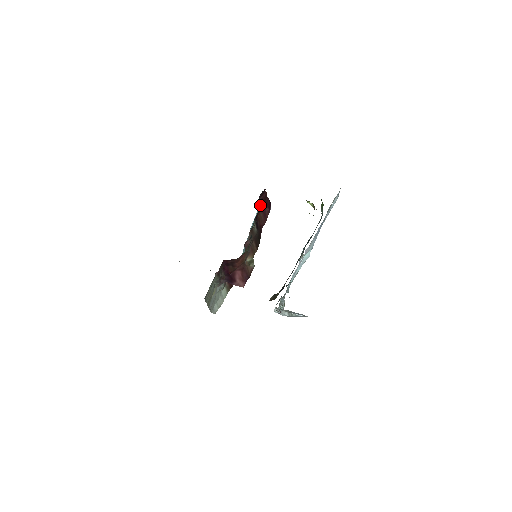
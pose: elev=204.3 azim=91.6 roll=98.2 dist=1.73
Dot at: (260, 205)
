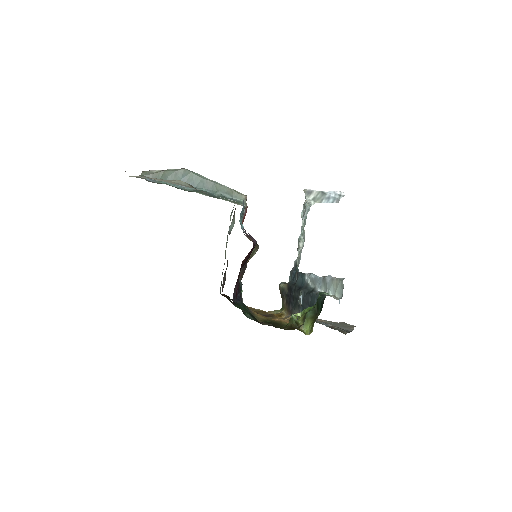
Dot at: occluded
